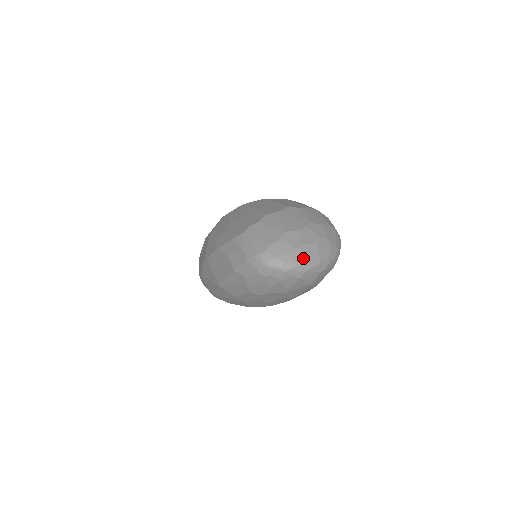
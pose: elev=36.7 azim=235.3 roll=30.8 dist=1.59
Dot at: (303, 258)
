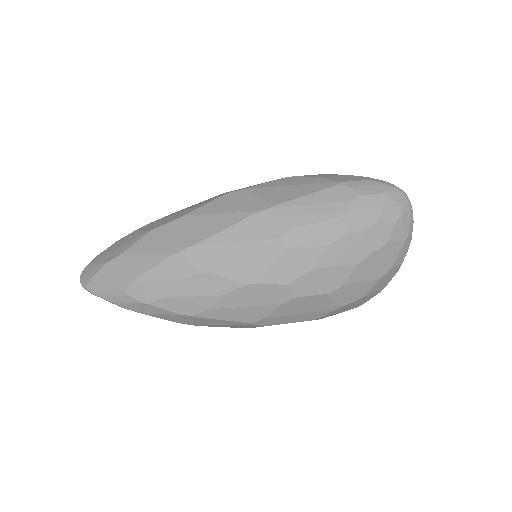
Dot at: occluded
